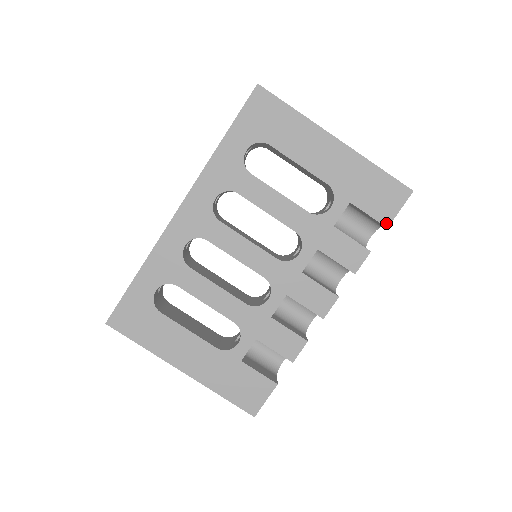
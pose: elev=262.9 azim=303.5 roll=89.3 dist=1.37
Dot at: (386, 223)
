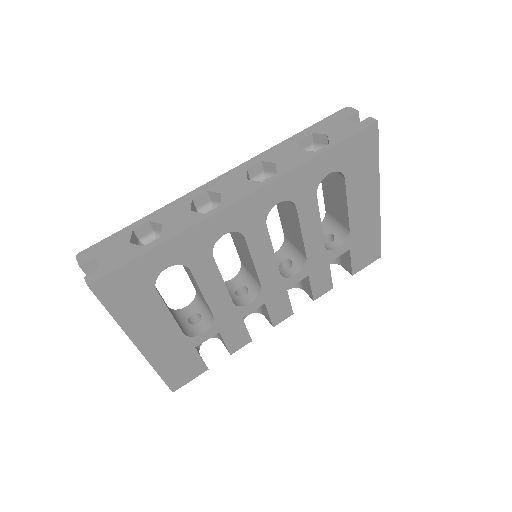
Dot at: (354, 272)
